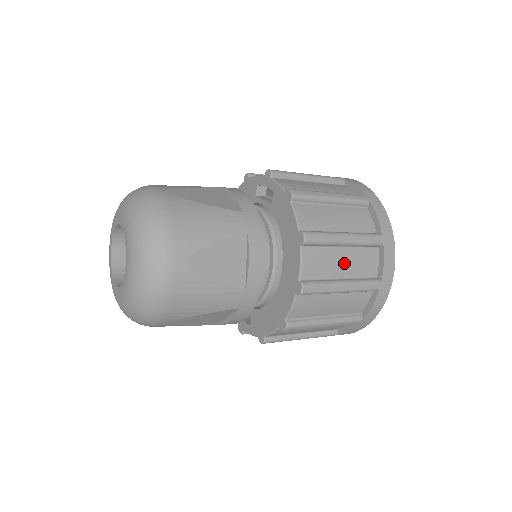
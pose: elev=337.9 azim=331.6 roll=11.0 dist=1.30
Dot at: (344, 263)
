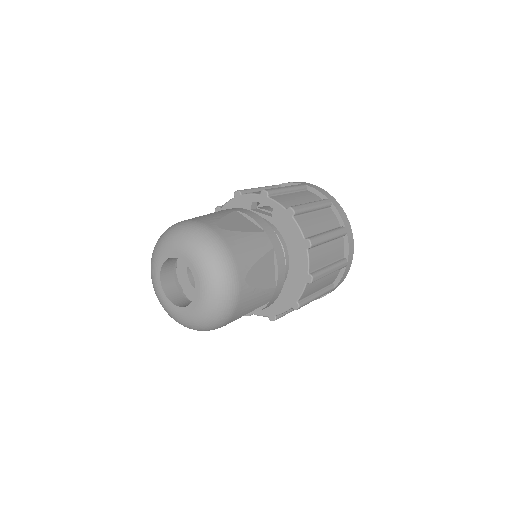
Dot at: (329, 253)
